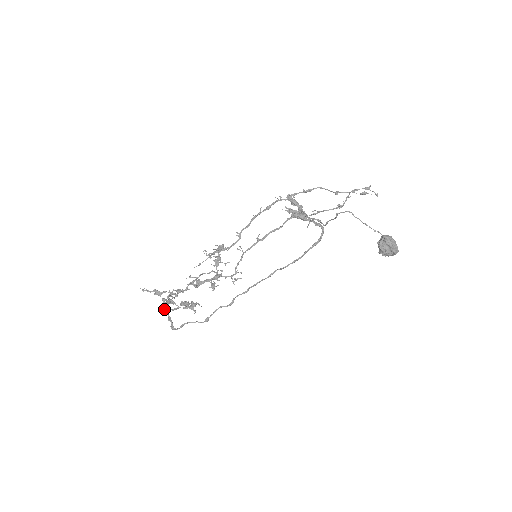
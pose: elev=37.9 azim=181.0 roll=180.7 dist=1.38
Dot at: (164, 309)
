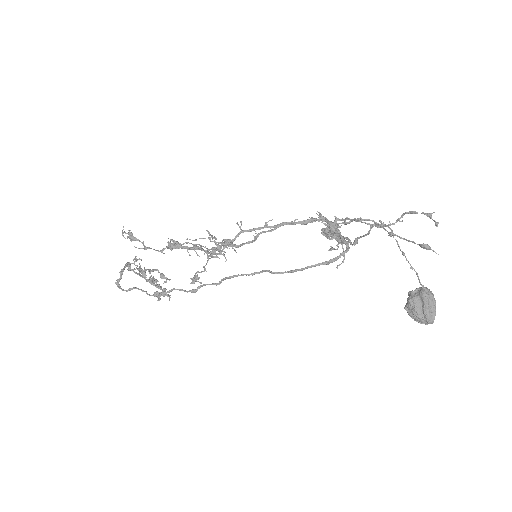
Dot at: (127, 264)
